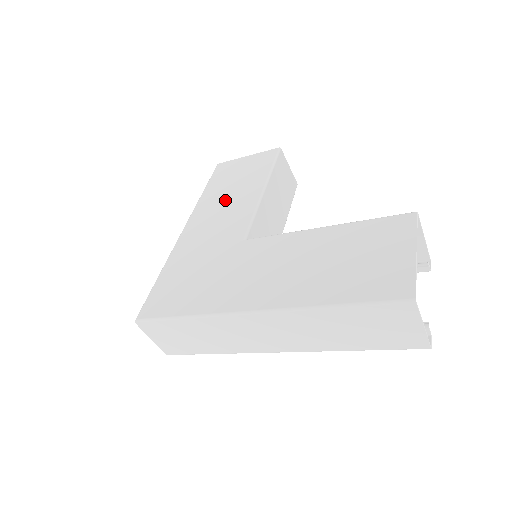
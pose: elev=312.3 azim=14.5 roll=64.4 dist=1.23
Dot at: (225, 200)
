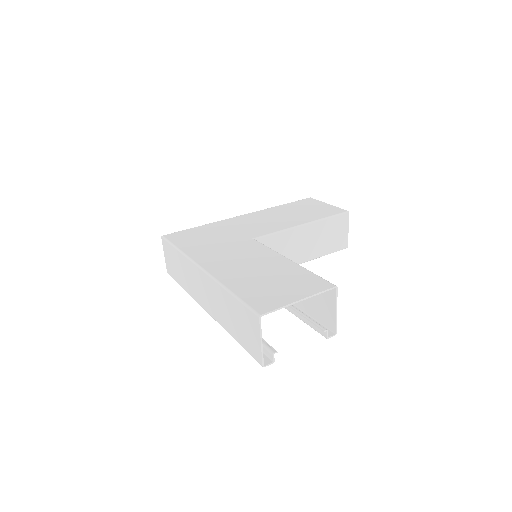
Dot at: (280, 216)
